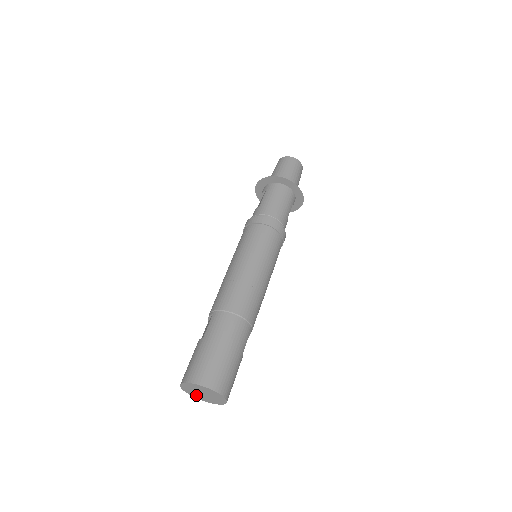
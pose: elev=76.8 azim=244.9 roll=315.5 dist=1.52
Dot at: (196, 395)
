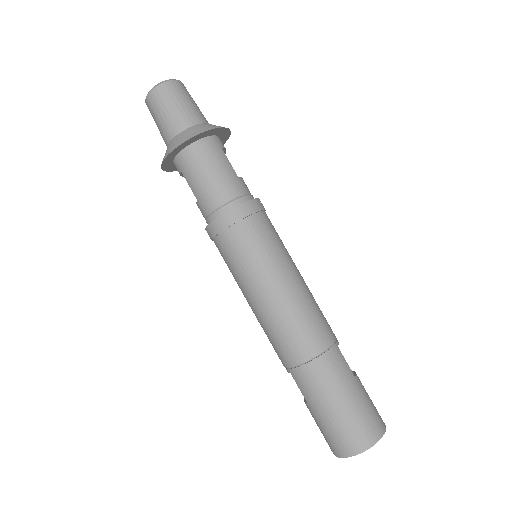
Dot at: occluded
